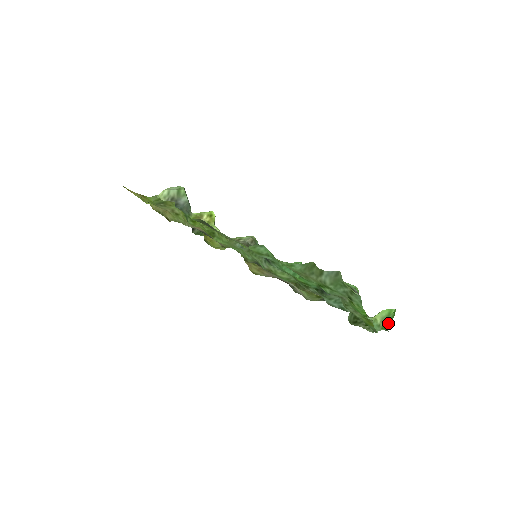
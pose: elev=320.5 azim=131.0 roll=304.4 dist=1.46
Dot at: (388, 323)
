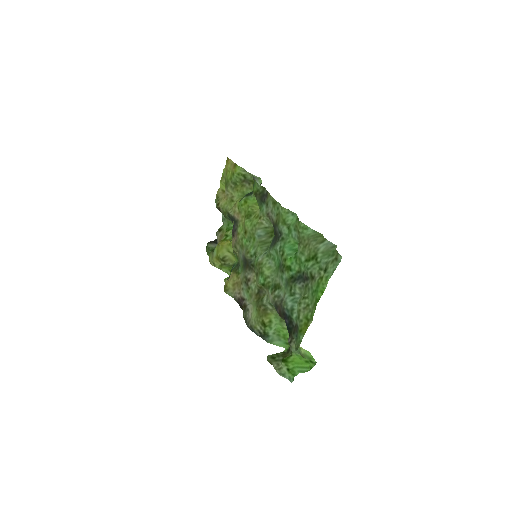
Dot at: (300, 371)
